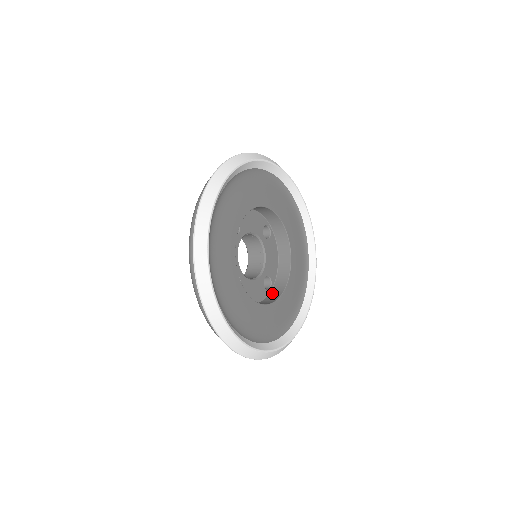
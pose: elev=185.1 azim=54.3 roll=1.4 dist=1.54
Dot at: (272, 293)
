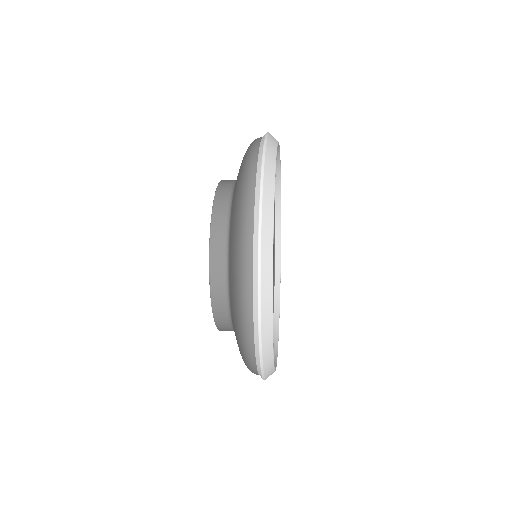
Dot at: occluded
